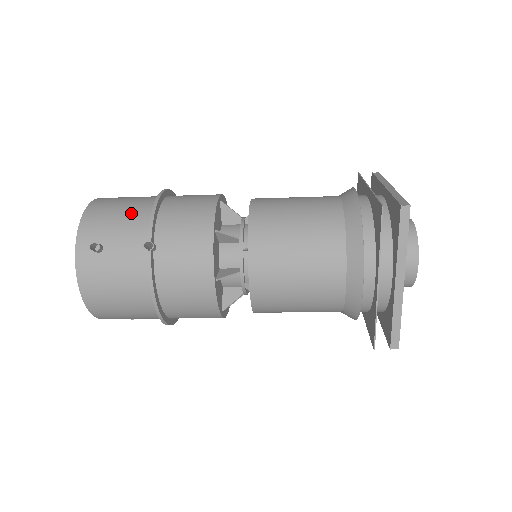
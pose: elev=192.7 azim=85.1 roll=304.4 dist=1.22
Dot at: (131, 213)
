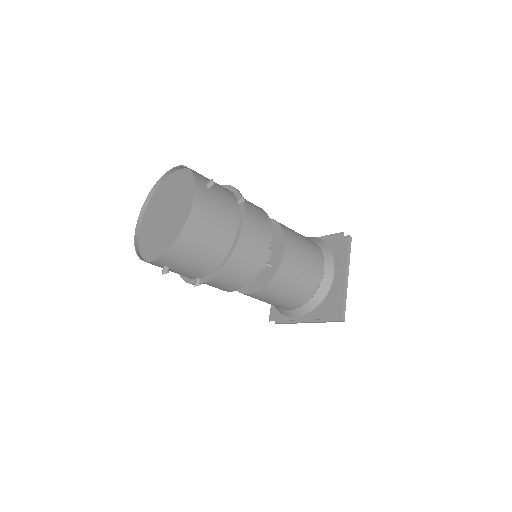
Dot at: occluded
